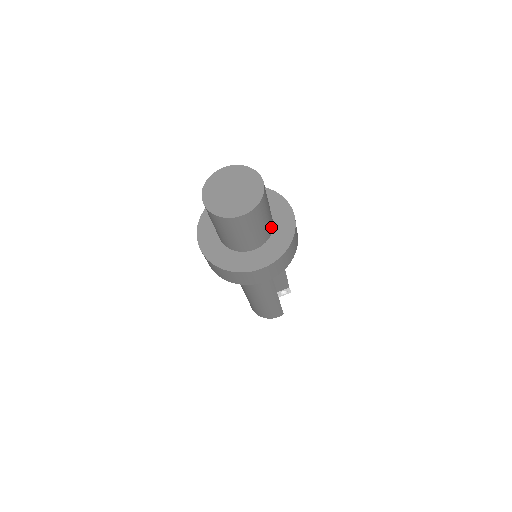
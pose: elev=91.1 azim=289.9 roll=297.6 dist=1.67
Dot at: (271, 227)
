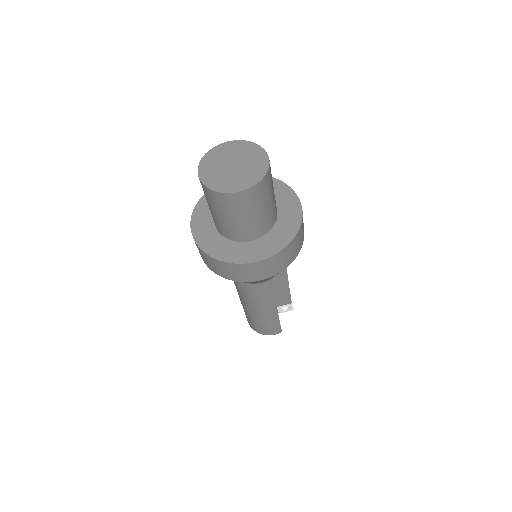
Dot at: (274, 217)
